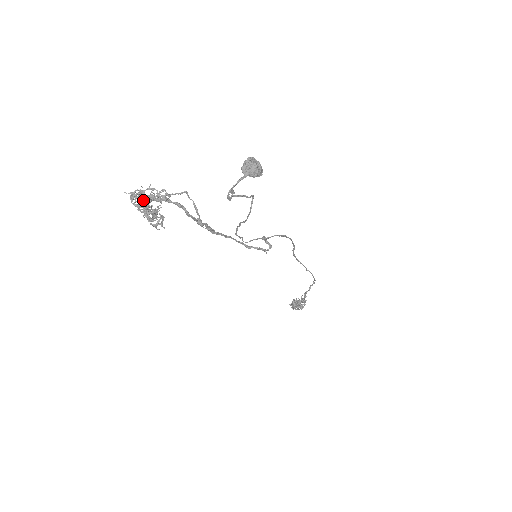
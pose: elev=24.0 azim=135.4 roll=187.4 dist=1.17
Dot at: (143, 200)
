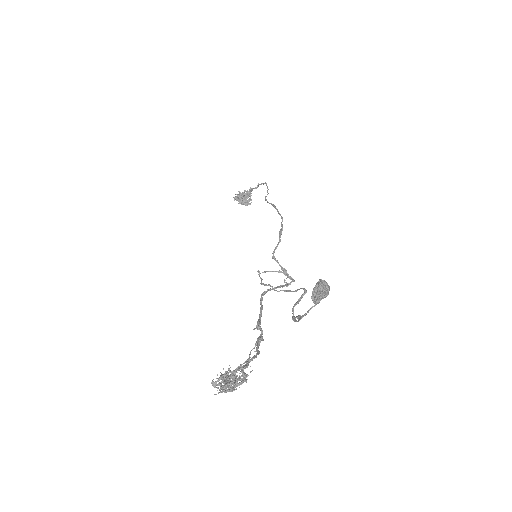
Dot at: (233, 390)
